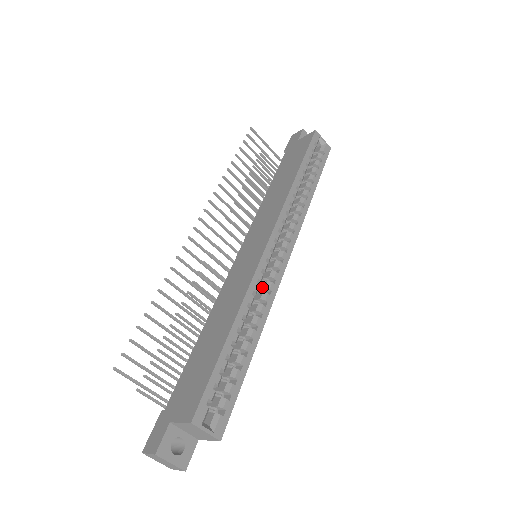
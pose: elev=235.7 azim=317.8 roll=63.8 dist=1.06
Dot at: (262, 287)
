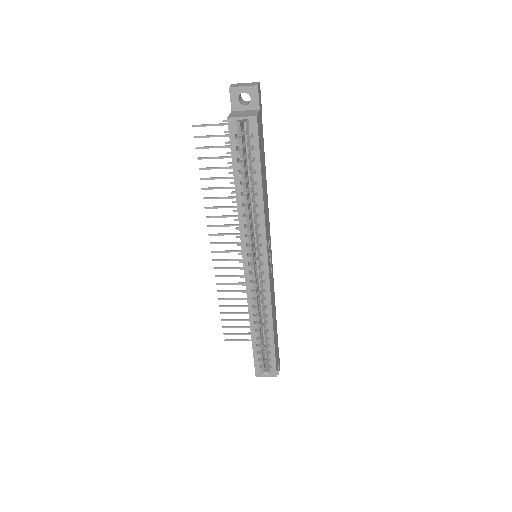
Dot at: (261, 293)
